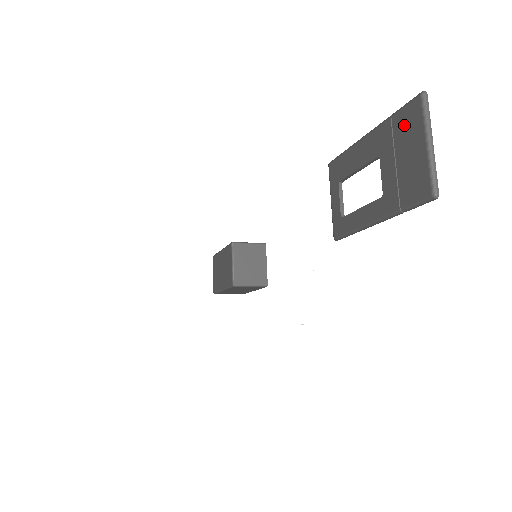
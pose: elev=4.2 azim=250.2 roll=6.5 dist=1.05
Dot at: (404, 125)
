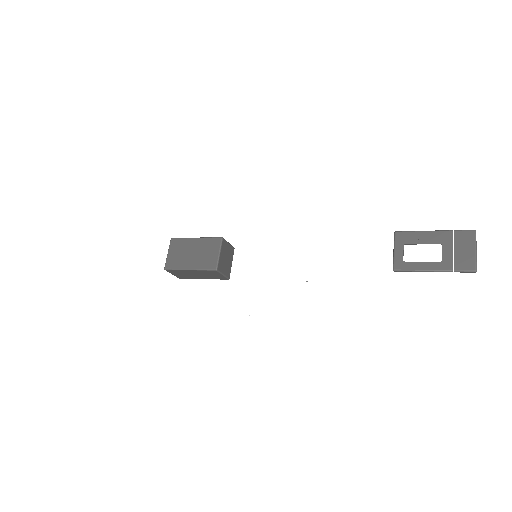
Dot at: (462, 238)
